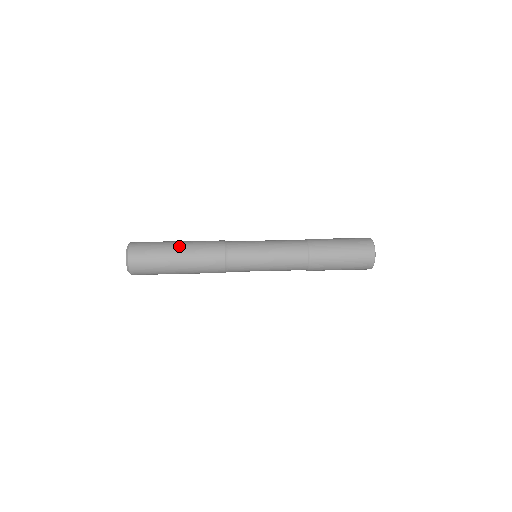
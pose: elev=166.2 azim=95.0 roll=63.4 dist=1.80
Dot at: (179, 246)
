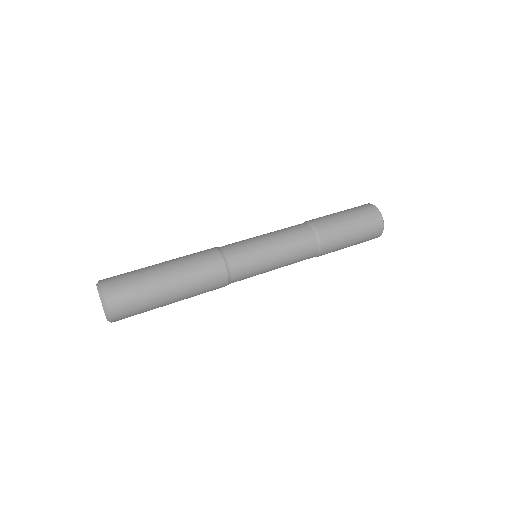
Dot at: (163, 263)
